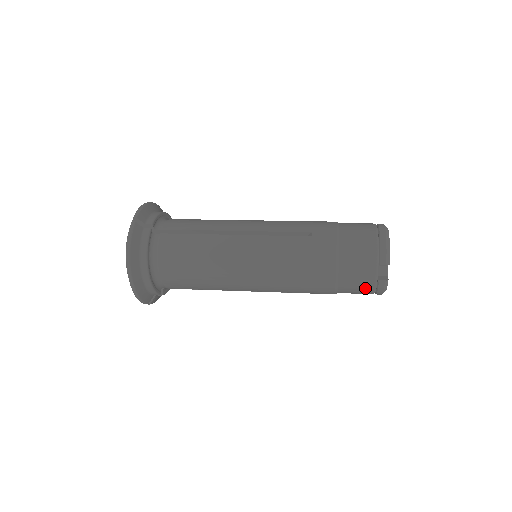
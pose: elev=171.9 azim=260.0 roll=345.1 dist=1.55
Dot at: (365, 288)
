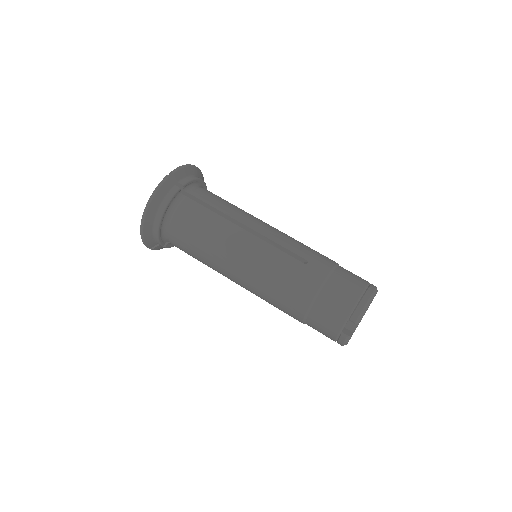
Dot at: (328, 332)
